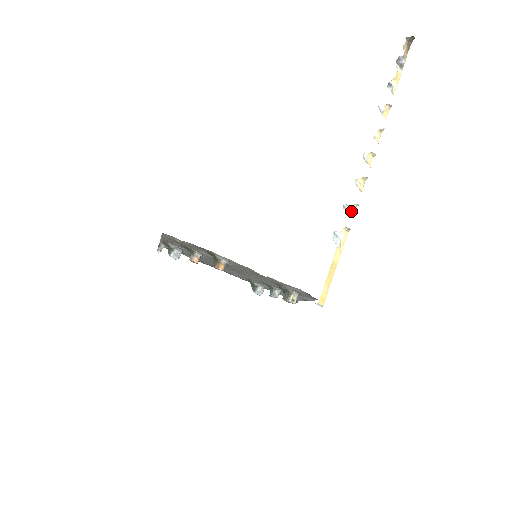
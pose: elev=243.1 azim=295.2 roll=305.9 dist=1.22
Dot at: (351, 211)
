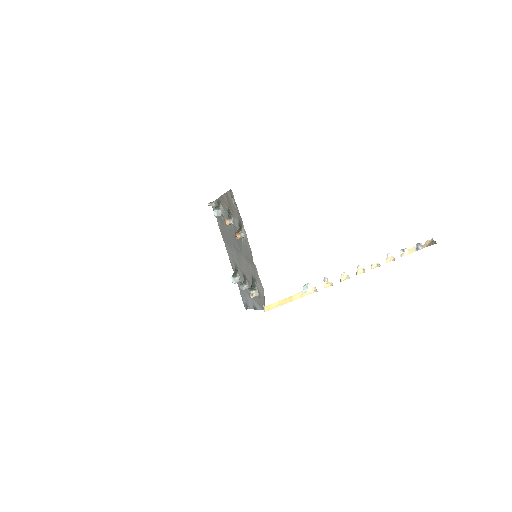
Dot at: (326, 284)
